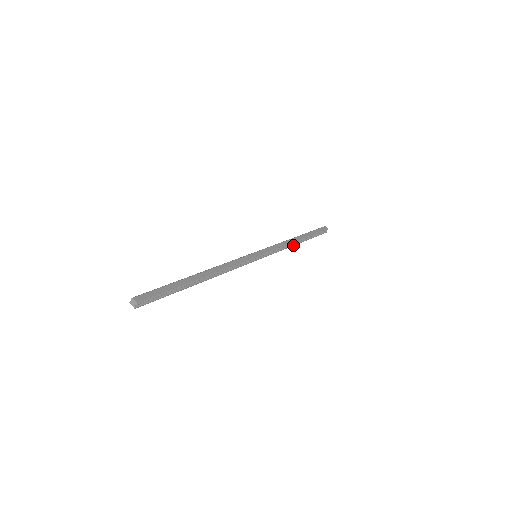
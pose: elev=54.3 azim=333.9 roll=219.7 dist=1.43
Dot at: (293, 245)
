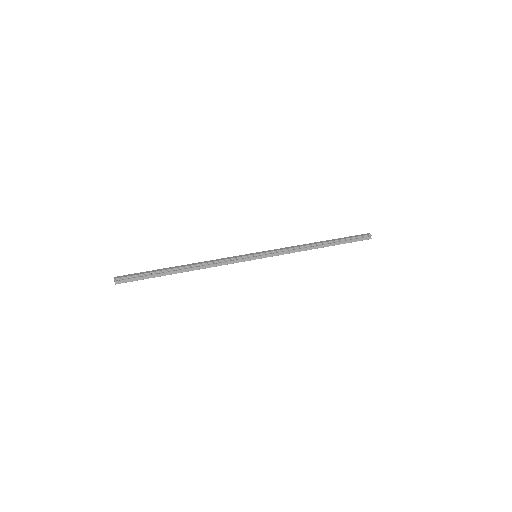
Dot at: occluded
